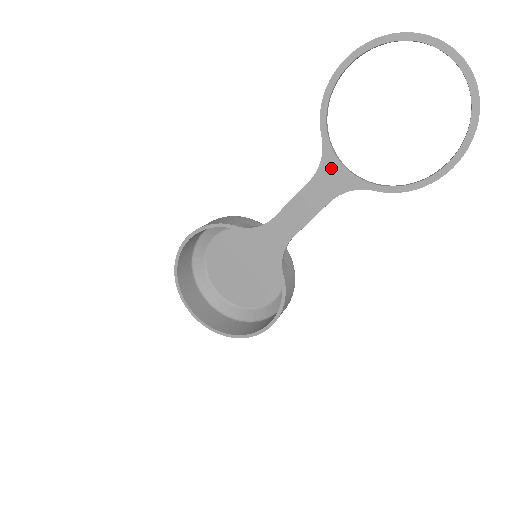
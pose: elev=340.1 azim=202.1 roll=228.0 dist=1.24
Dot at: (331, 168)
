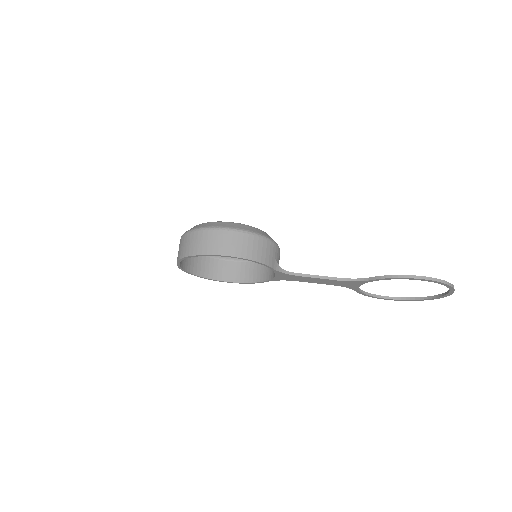
Dot at: (355, 284)
